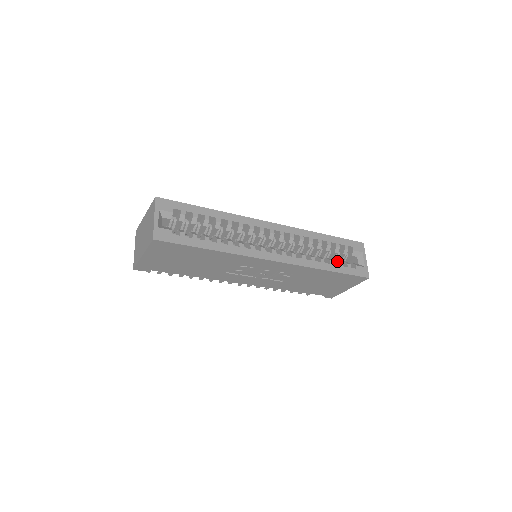
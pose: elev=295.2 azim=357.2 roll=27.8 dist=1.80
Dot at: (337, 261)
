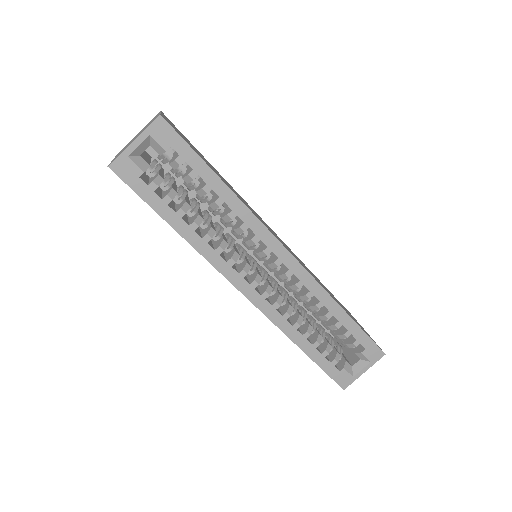
Dot at: (326, 347)
